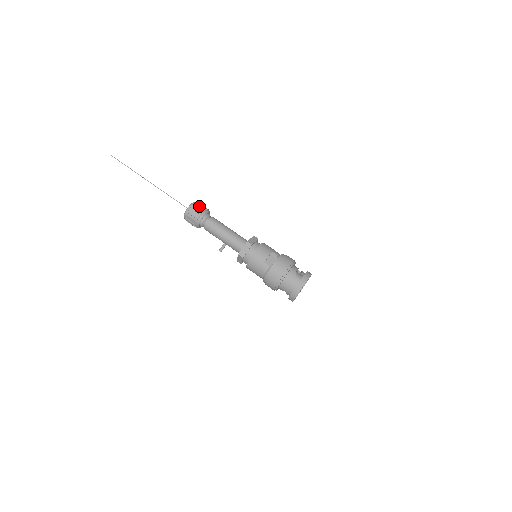
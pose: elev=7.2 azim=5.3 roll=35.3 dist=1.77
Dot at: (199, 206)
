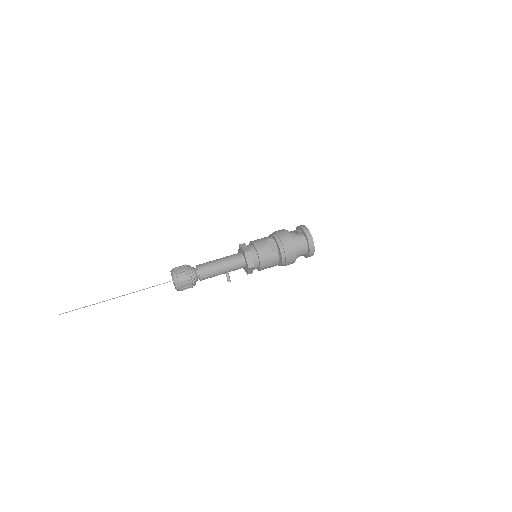
Dot at: (179, 269)
